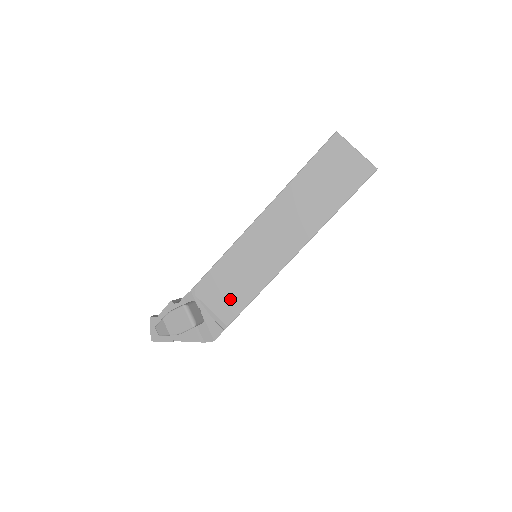
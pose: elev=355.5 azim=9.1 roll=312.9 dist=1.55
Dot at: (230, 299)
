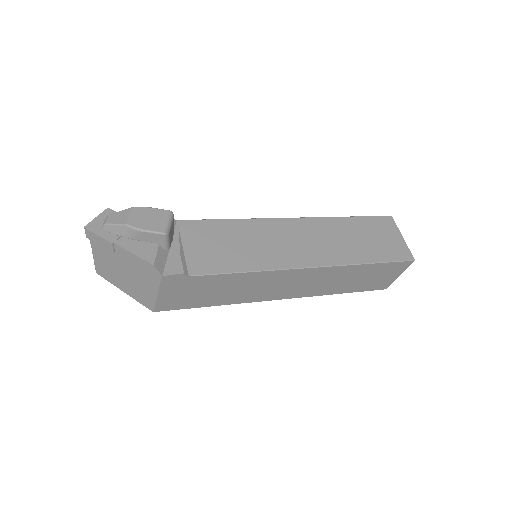
Dot at: (213, 255)
